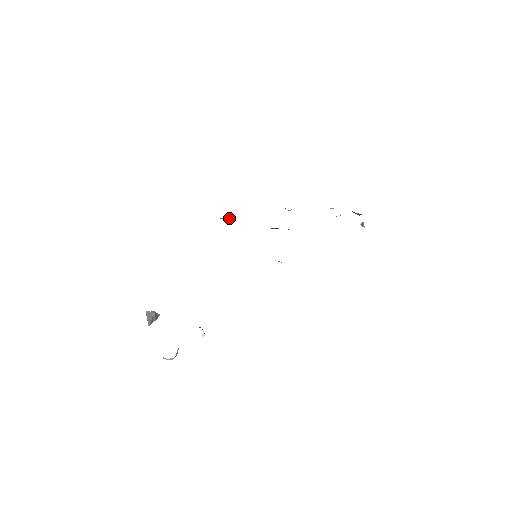
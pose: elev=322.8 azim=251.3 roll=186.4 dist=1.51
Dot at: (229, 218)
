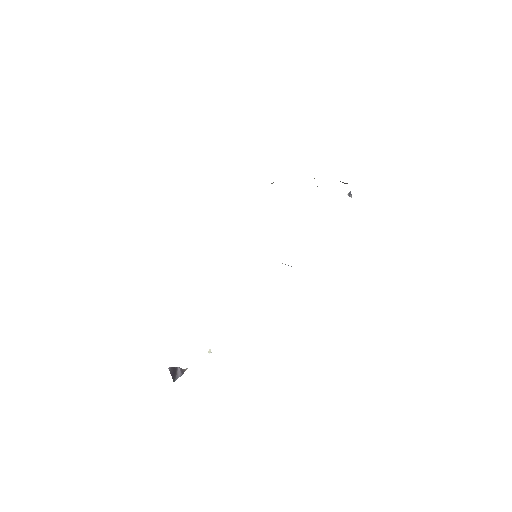
Dot at: occluded
